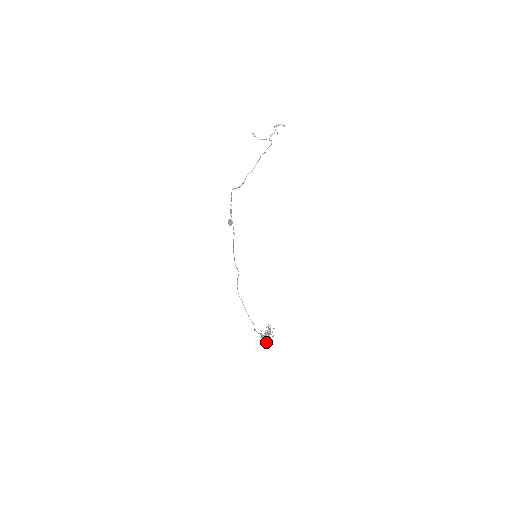
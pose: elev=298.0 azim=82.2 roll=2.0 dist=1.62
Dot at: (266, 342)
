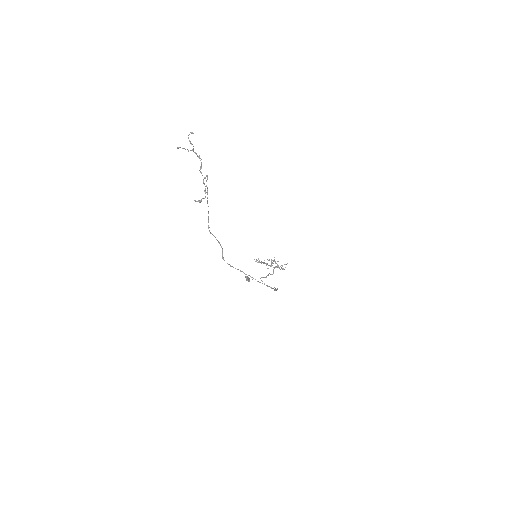
Dot at: occluded
